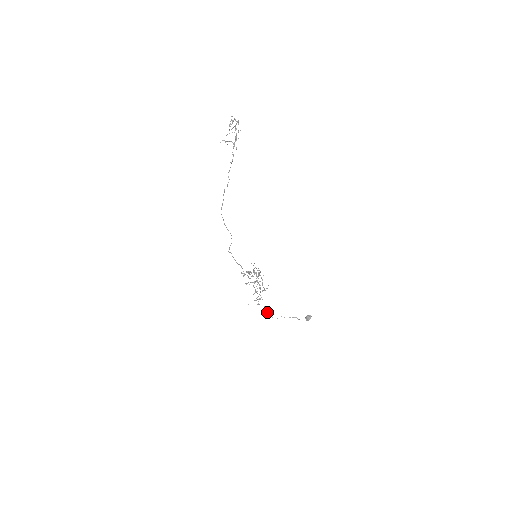
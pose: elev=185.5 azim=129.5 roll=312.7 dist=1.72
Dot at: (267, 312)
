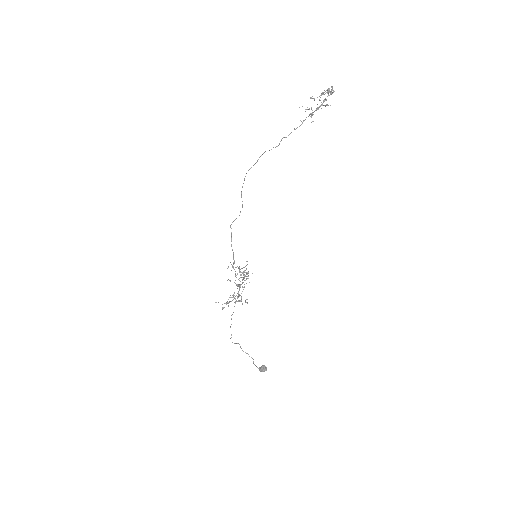
Dot at: occluded
